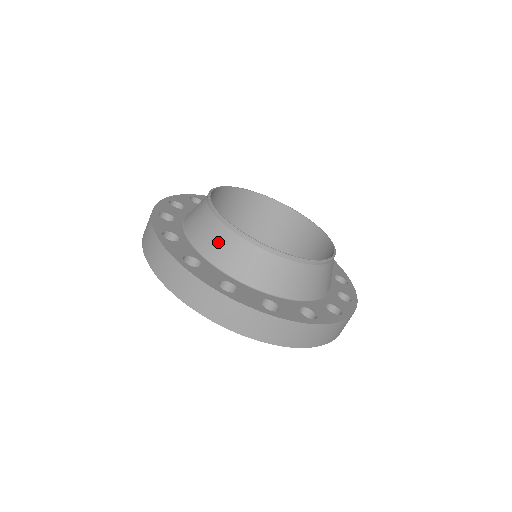
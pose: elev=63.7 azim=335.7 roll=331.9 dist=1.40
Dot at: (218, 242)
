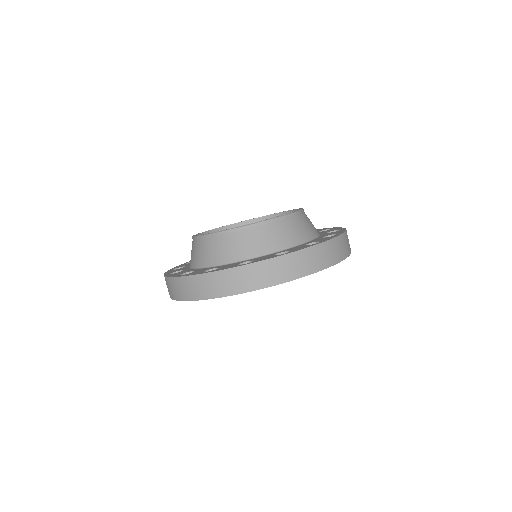
Dot at: (219, 249)
